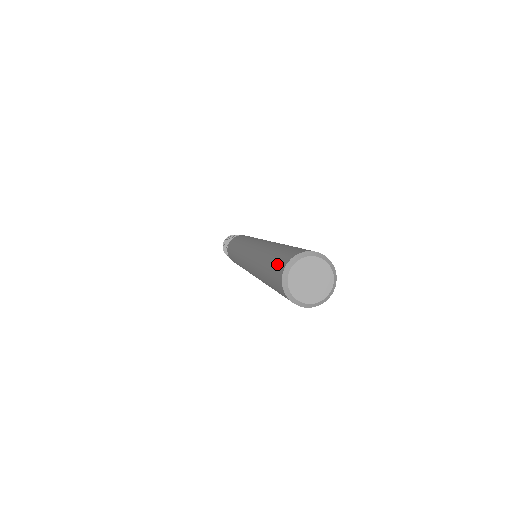
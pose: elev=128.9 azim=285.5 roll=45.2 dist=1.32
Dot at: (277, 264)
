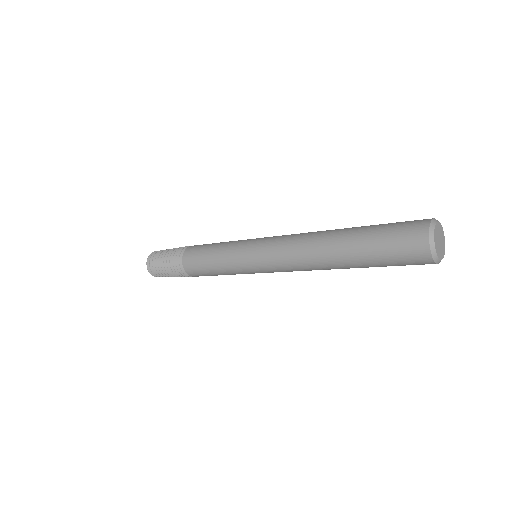
Dot at: (405, 227)
